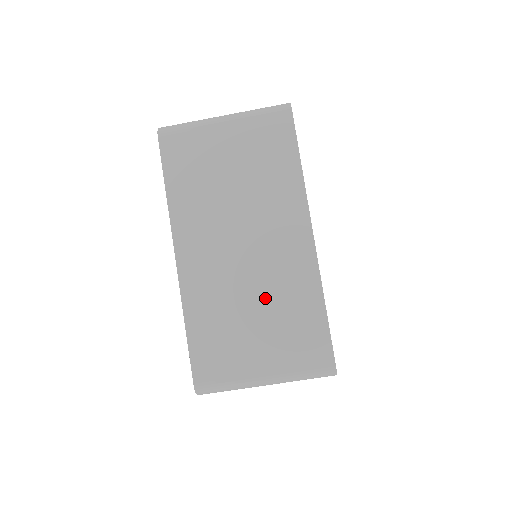
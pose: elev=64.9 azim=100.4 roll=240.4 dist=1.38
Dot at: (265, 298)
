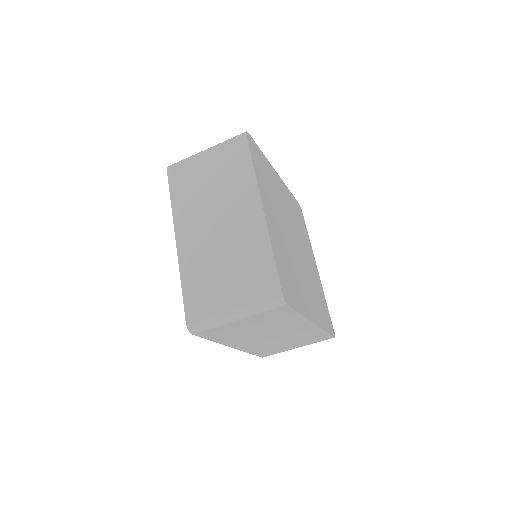
Dot at: (291, 340)
